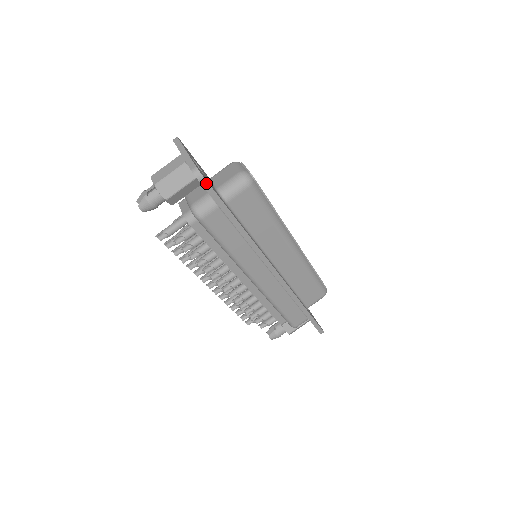
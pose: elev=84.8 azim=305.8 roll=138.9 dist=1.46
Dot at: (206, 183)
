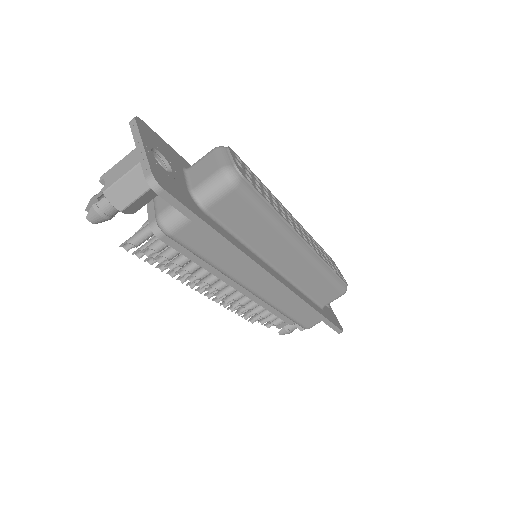
Dot at: (168, 195)
